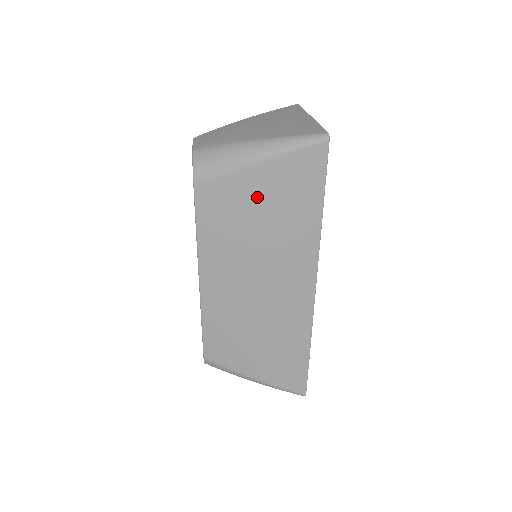
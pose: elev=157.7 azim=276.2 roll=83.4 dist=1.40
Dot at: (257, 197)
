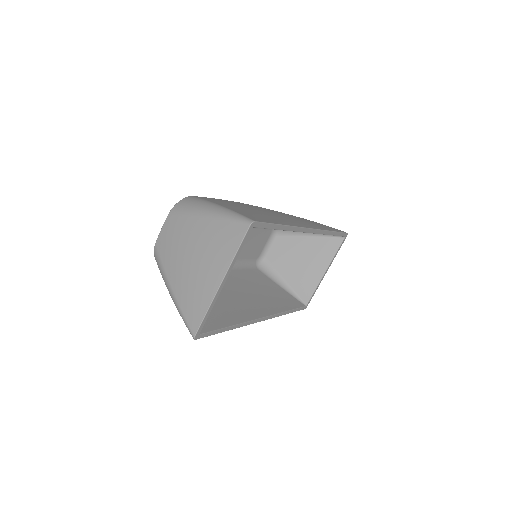
Dot at: occluded
